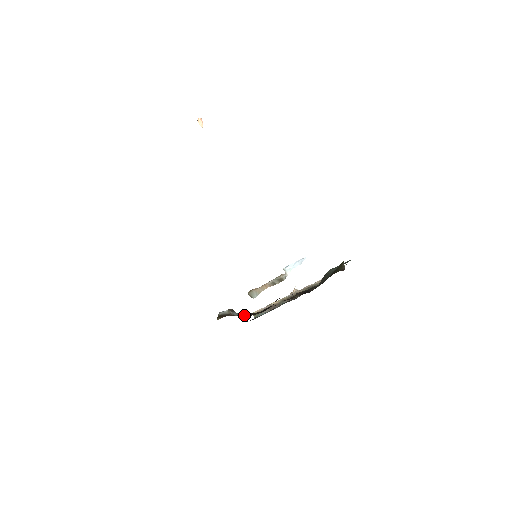
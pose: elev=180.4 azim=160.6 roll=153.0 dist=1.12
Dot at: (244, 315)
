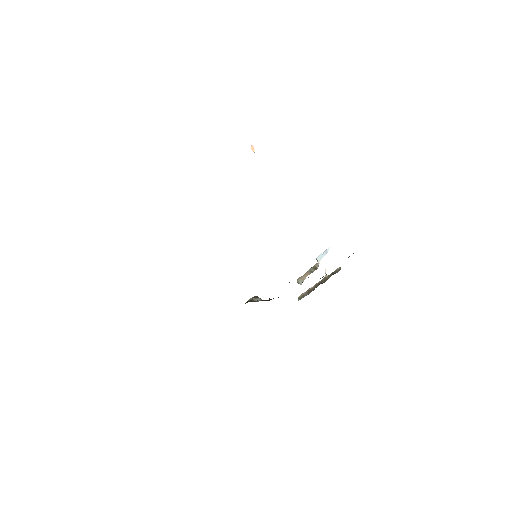
Dot at: (266, 300)
